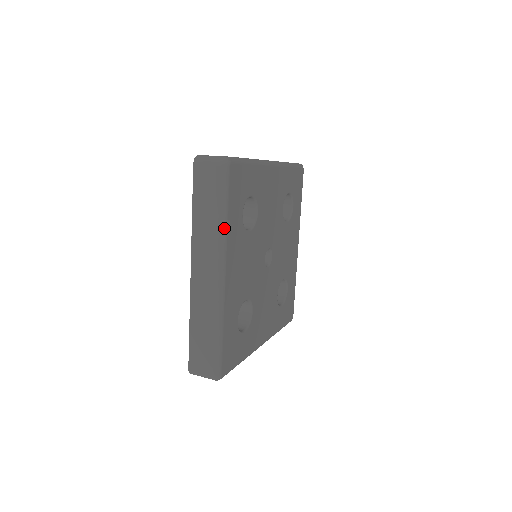
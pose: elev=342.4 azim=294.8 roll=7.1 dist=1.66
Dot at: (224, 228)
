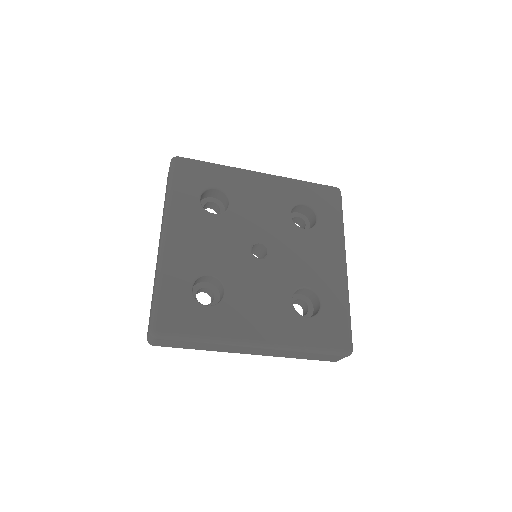
Dot at: (168, 201)
